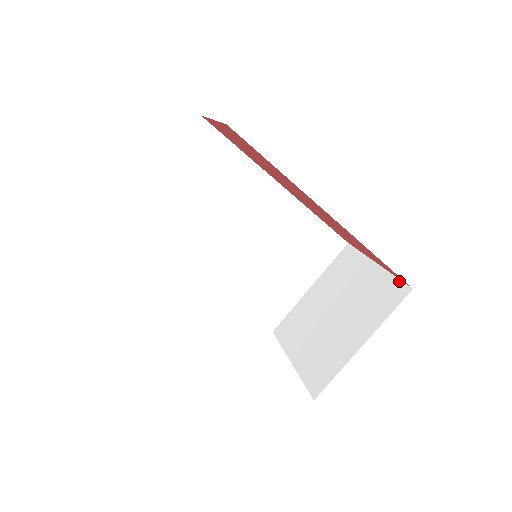
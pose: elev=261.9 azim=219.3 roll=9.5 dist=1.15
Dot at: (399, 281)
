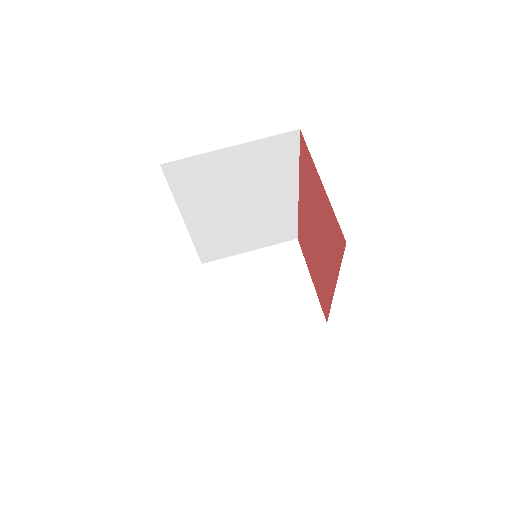
Dot at: (321, 309)
